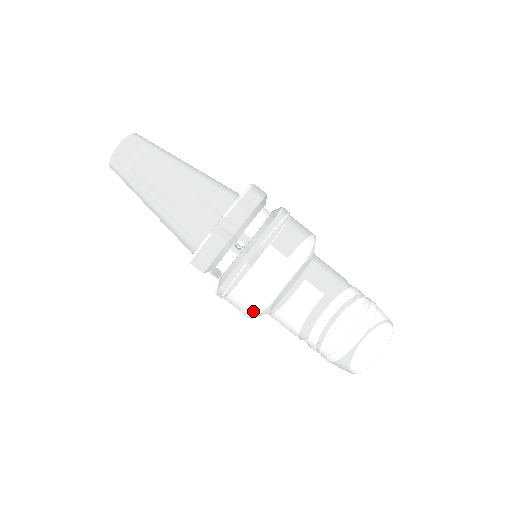
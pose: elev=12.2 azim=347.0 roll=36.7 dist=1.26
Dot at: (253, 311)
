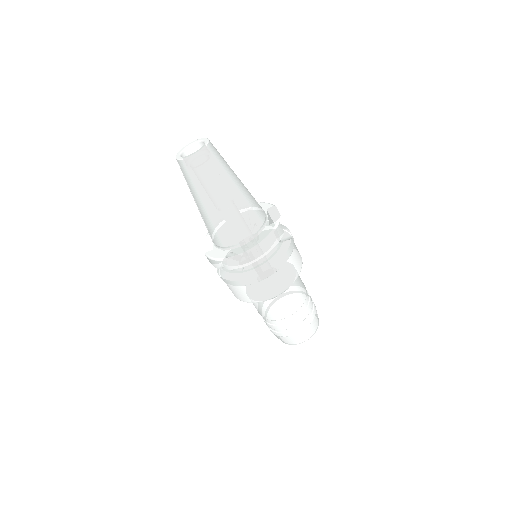
Dot at: occluded
